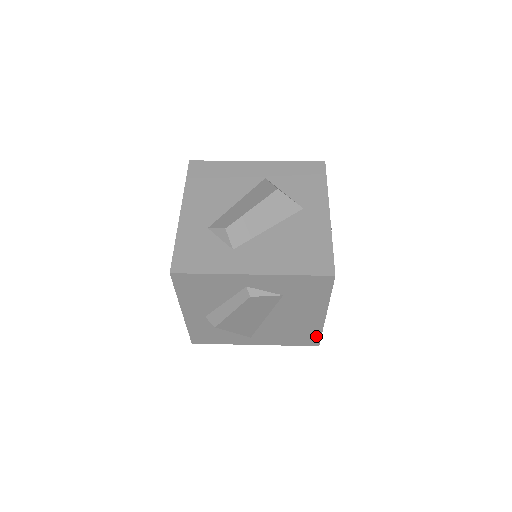
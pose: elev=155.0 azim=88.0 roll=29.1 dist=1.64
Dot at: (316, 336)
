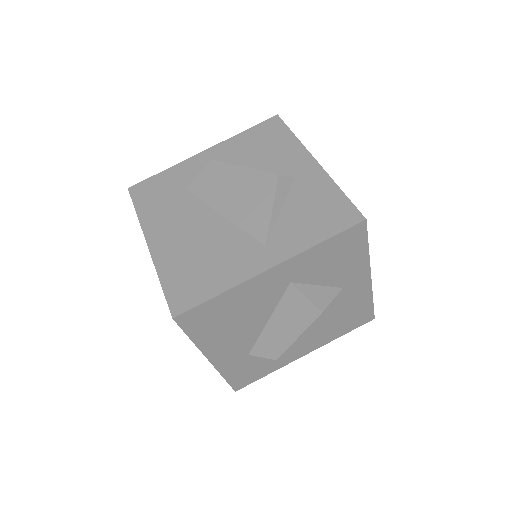
Dot at: occluded
